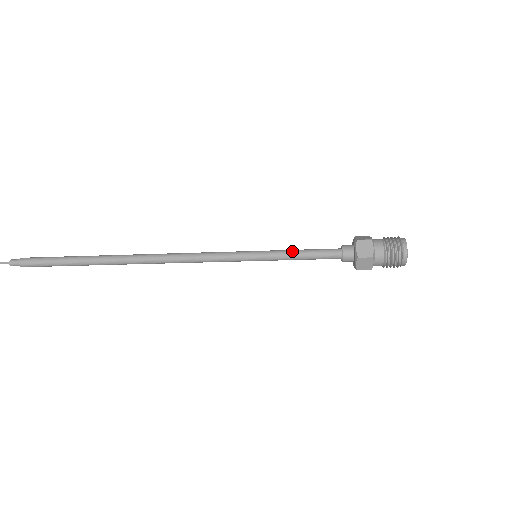
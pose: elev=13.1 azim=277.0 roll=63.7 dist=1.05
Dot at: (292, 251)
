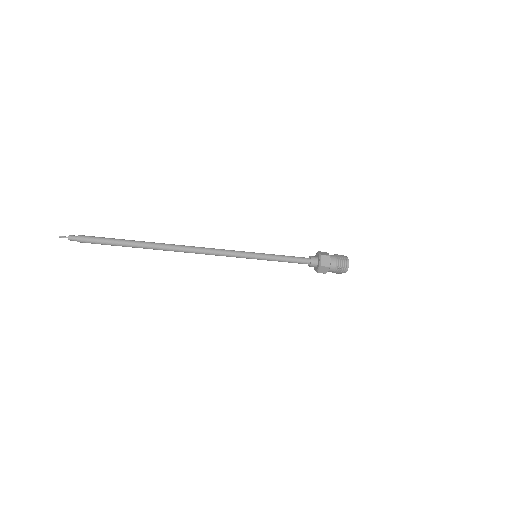
Dot at: (279, 255)
